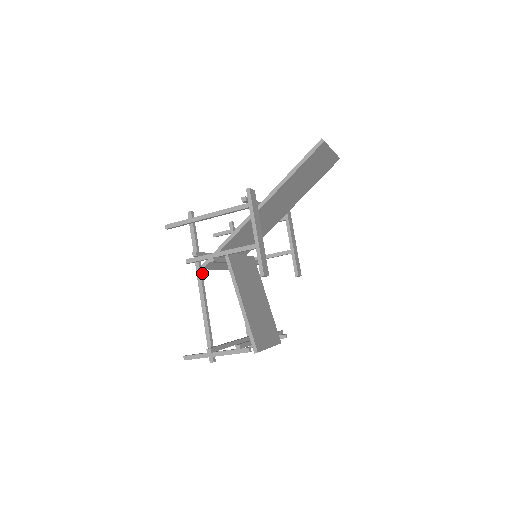
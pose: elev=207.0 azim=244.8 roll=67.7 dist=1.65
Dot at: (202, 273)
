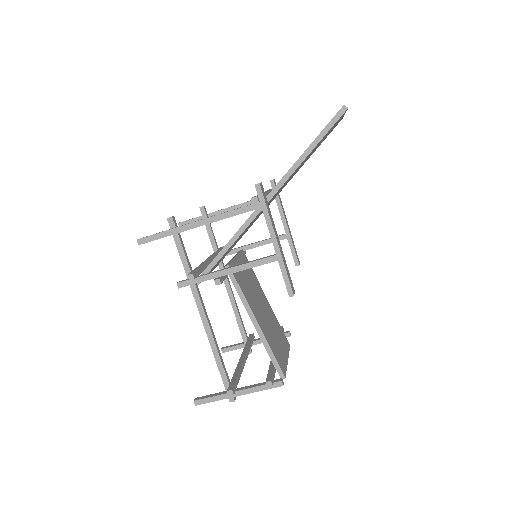
Dot at: (200, 296)
